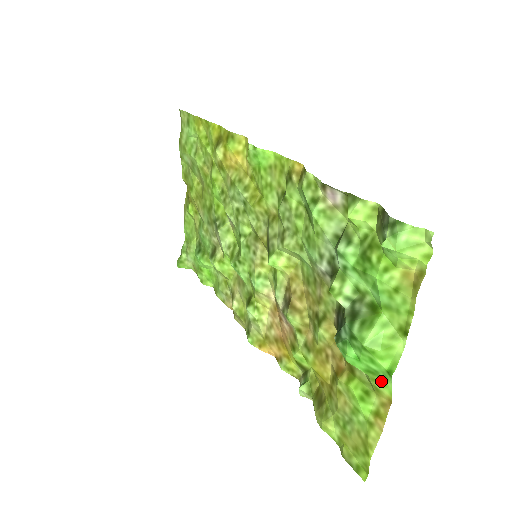
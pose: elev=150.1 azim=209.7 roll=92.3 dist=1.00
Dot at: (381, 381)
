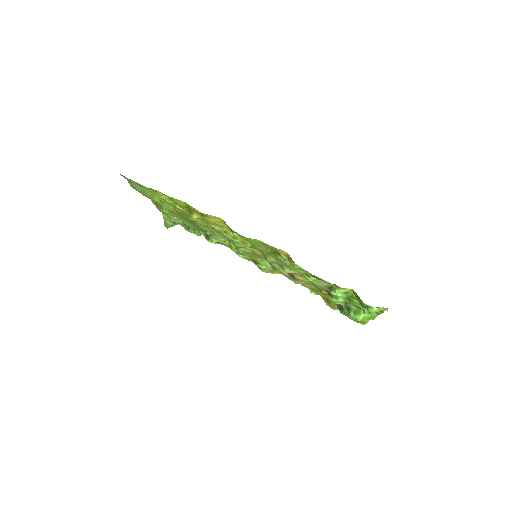
Dot at: occluded
